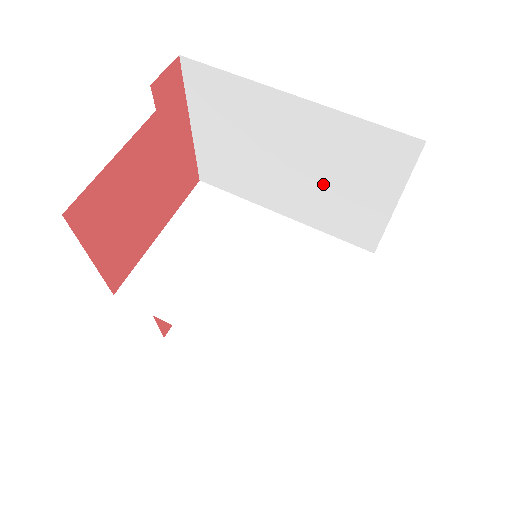
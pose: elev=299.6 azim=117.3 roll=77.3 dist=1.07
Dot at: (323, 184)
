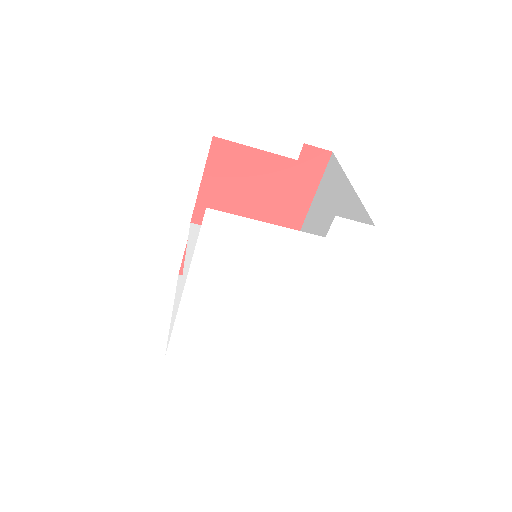
Dot at: occluded
